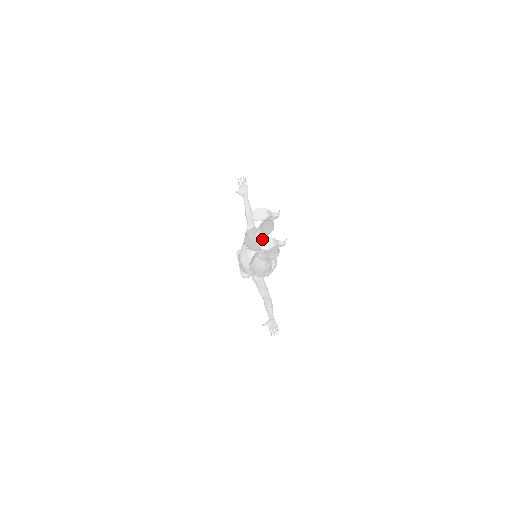
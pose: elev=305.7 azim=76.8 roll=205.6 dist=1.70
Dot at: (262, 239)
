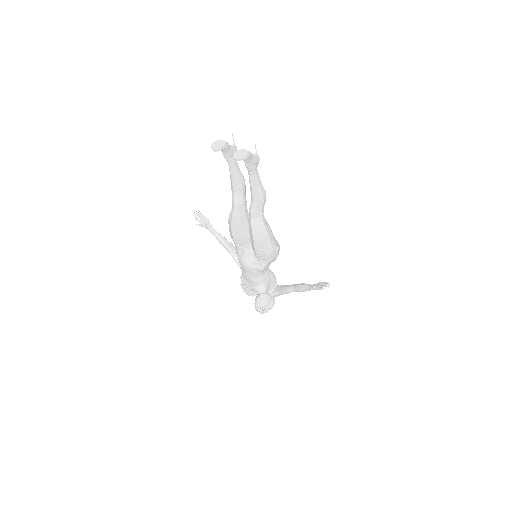
Dot at: (235, 154)
